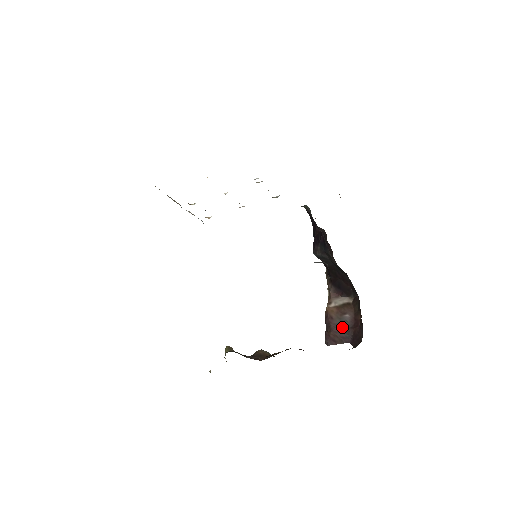
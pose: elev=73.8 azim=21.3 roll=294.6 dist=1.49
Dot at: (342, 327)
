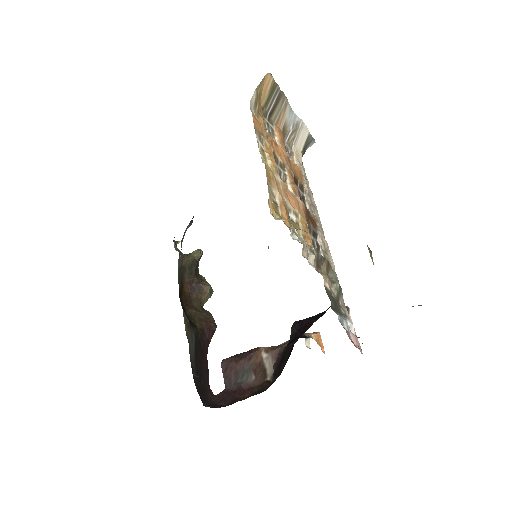
Dot at: (241, 374)
